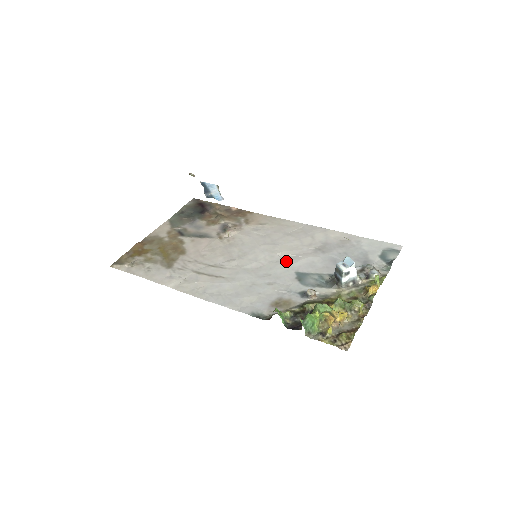
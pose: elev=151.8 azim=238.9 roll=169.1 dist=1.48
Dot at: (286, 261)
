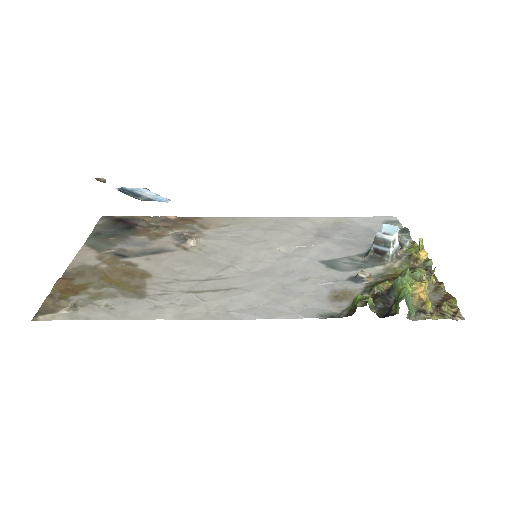
Dot at: (296, 254)
